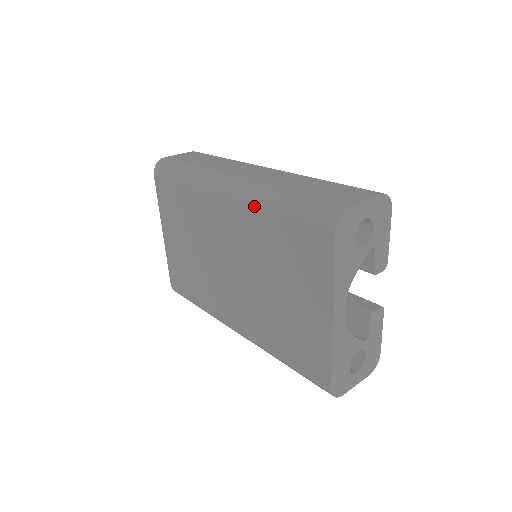
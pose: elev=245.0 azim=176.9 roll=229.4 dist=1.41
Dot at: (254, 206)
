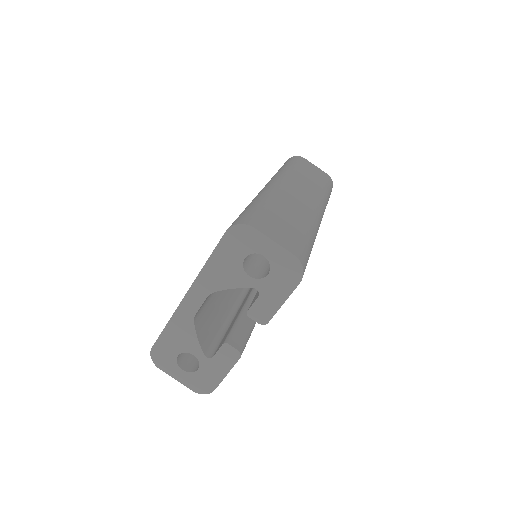
Dot at: occluded
